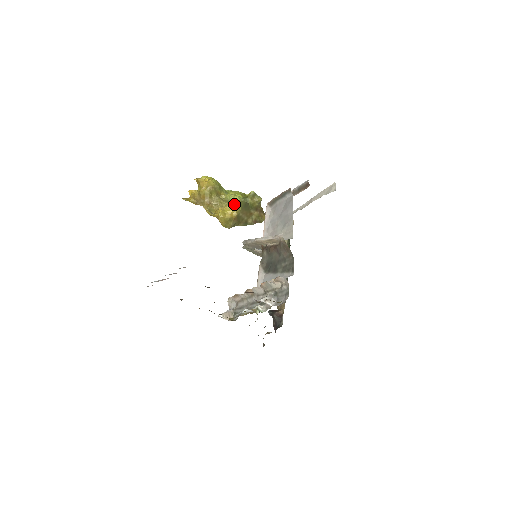
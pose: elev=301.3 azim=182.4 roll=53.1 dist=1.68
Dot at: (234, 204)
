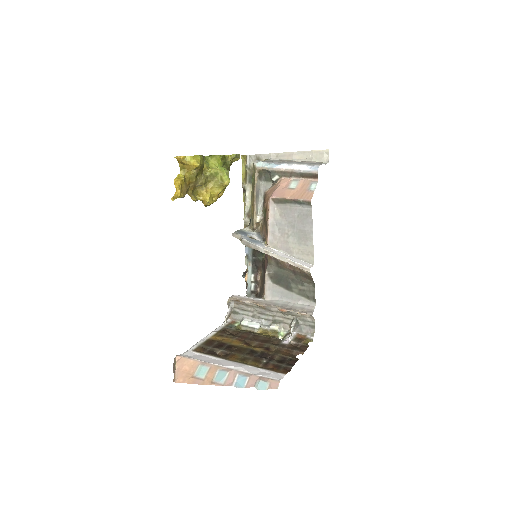
Dot at: (222, 183)
